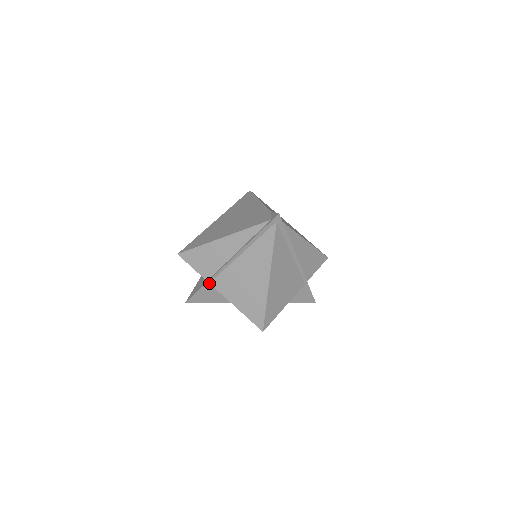
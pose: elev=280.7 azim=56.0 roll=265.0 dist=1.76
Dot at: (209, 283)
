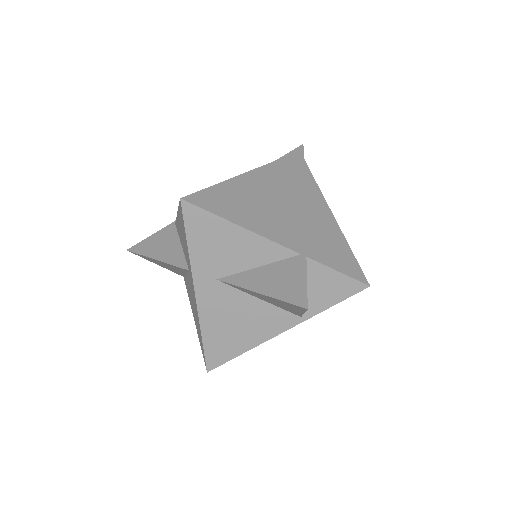
Dot at: (175, 224)
